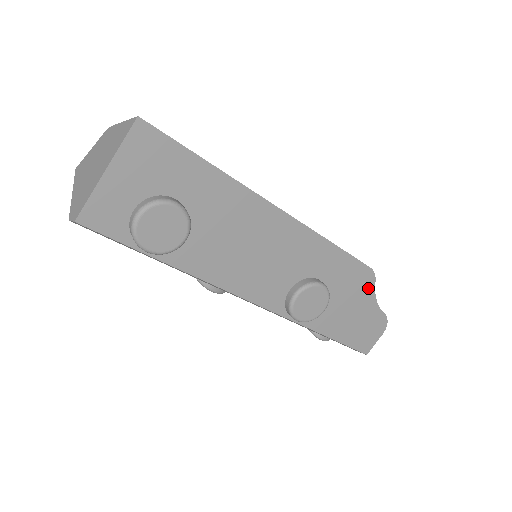
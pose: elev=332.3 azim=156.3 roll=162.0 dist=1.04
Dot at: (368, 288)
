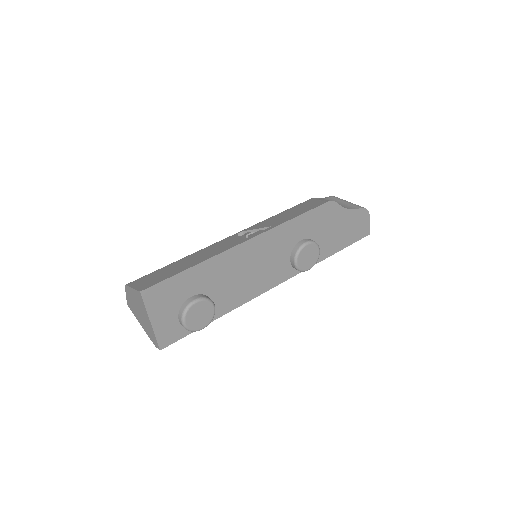
Dot at: (336, 210)
